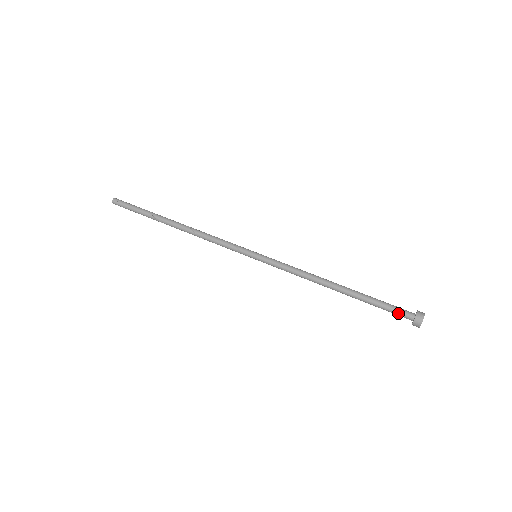
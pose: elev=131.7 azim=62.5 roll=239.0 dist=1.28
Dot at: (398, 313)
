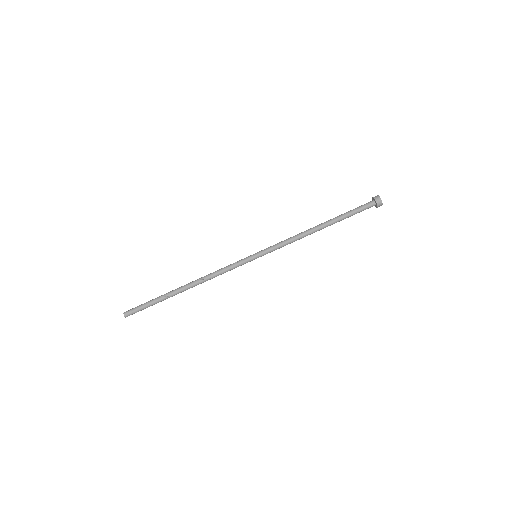
Dot at: (365, 208)
